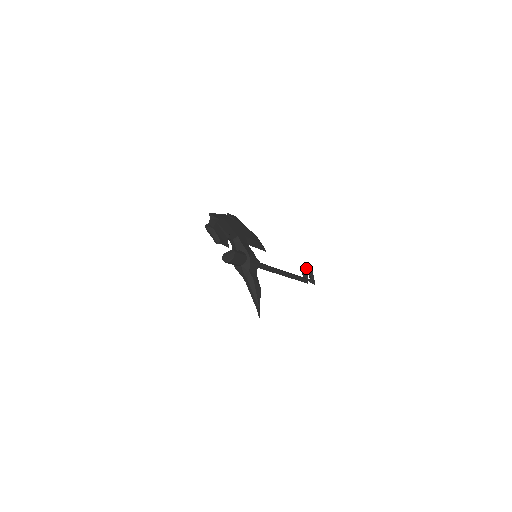
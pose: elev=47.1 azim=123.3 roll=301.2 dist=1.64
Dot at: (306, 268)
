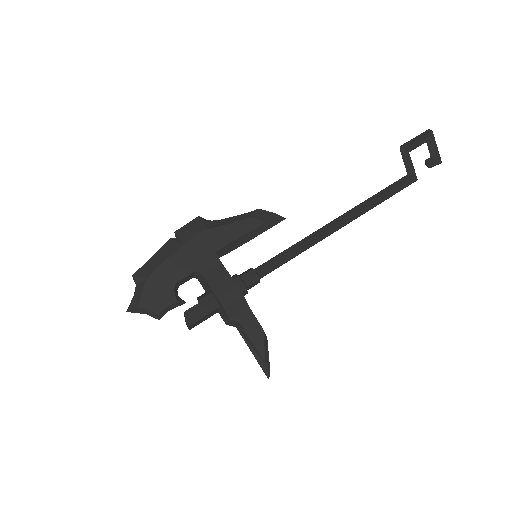
Dot at: (411, 147)
